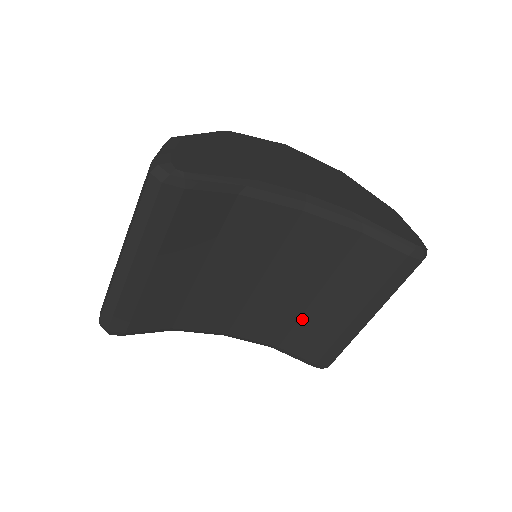
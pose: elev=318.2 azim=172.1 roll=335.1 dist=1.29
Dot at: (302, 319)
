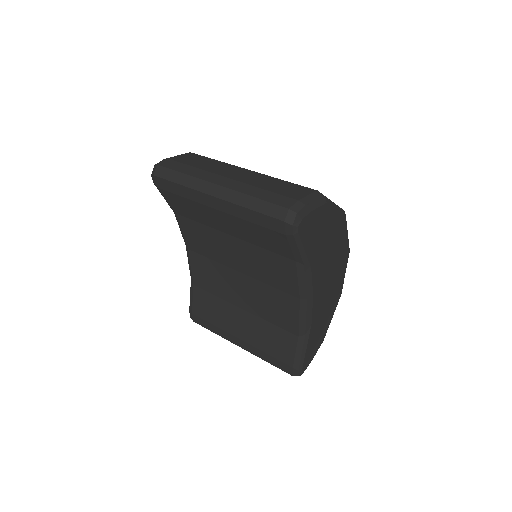
Dot at: (221, 300)
